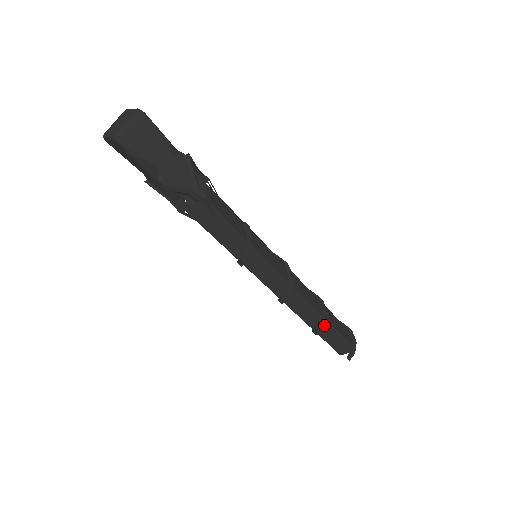
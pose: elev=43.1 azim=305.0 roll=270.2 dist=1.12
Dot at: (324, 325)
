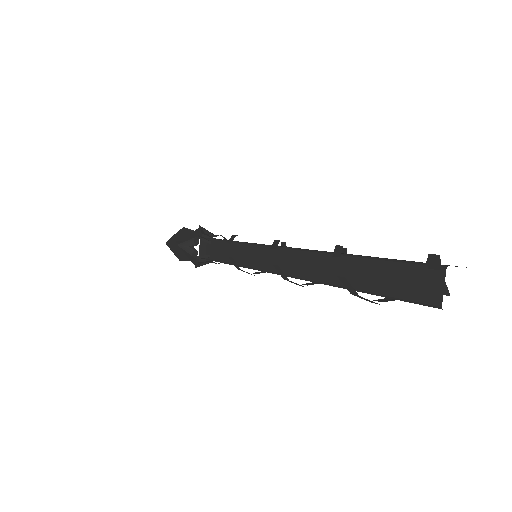
Dot at: (338, 260)
